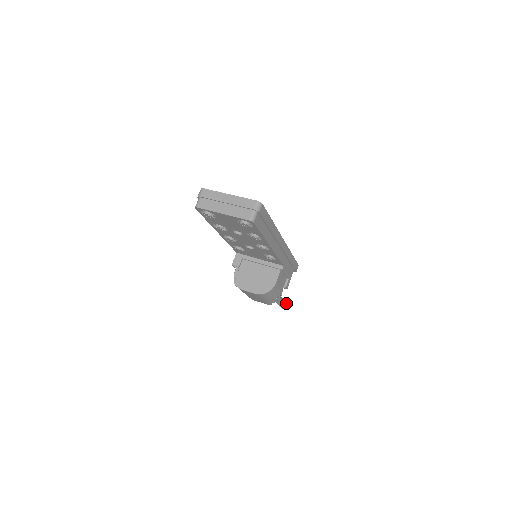
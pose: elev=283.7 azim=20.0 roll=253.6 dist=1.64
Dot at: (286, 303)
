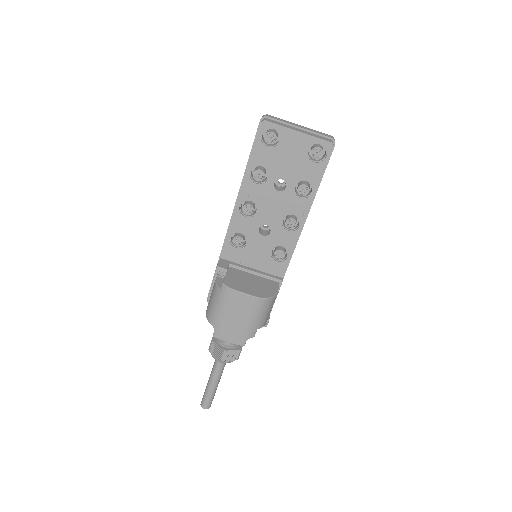
Dot at: occluded
